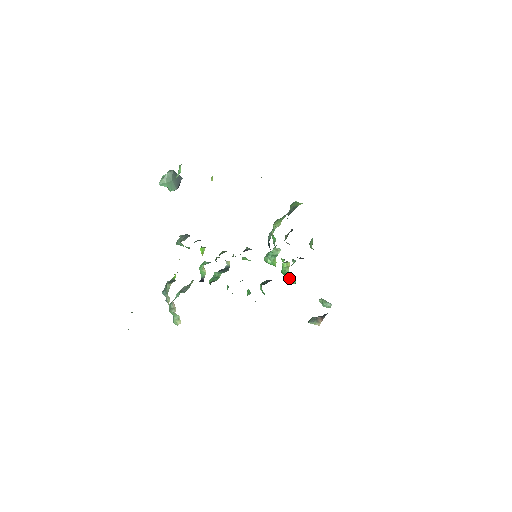
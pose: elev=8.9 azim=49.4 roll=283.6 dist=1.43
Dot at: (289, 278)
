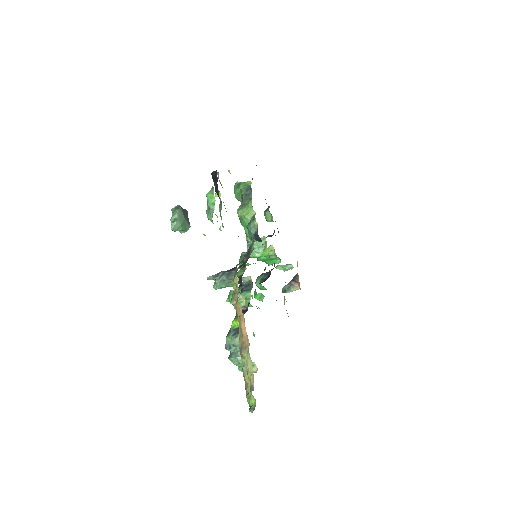
Dot at: (270, 261)
